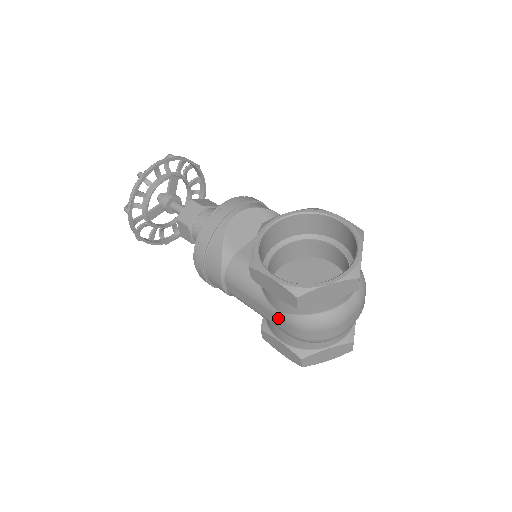
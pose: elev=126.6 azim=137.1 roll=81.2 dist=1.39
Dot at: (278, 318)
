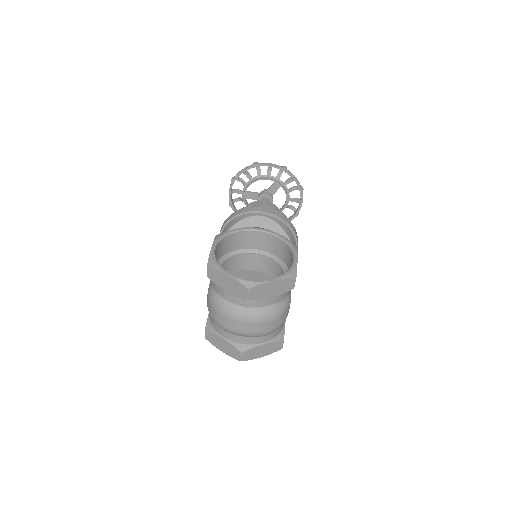
Dot at: occluded
